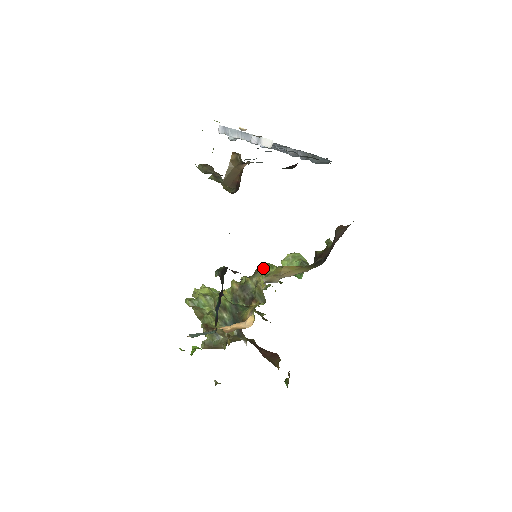
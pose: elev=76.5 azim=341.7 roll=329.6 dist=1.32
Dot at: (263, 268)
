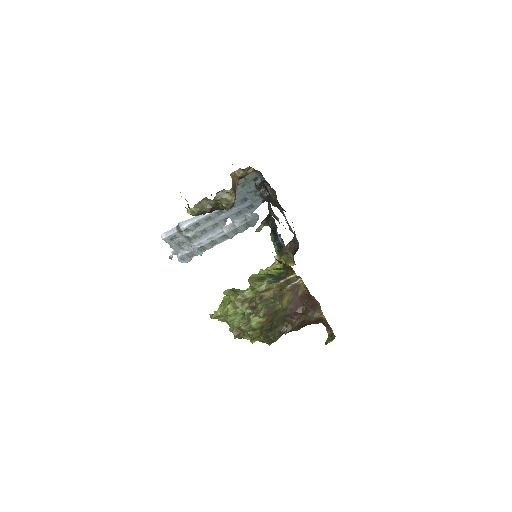
Dot at: (260, 273)
